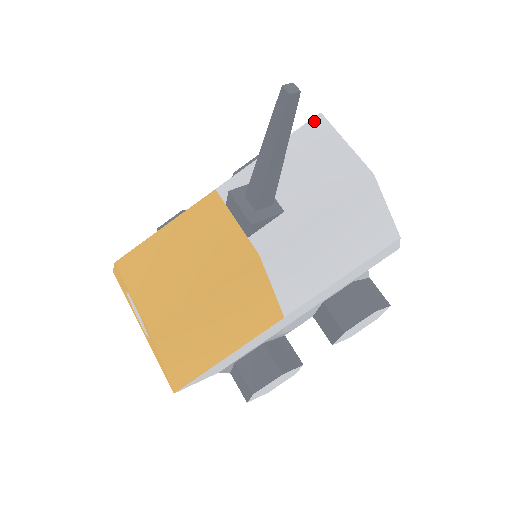
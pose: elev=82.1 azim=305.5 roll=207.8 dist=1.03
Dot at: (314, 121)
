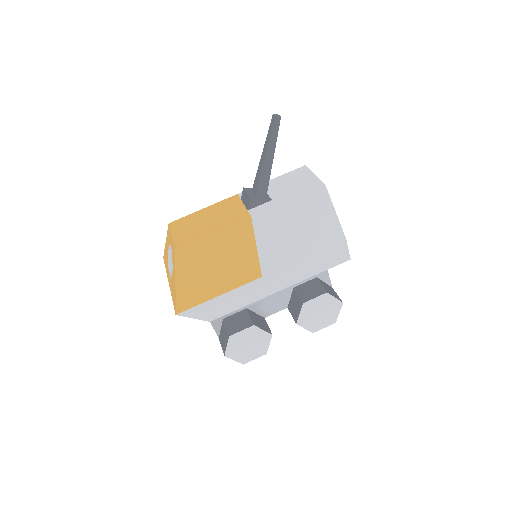
Dot at: (301, 168)
